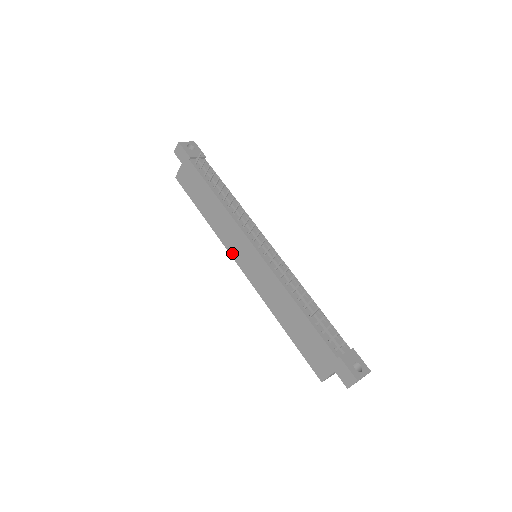
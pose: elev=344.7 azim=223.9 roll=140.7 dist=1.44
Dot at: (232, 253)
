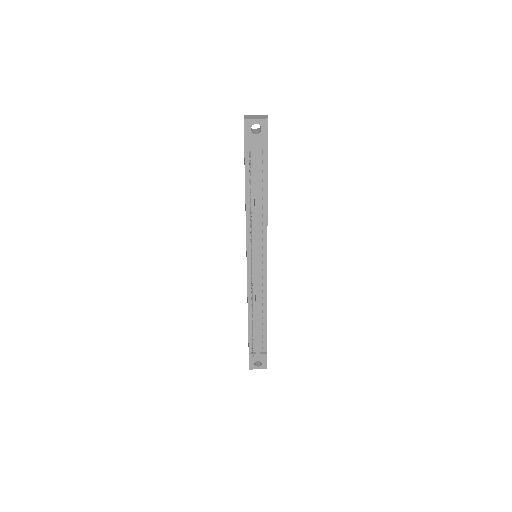
Dot at: occluded
